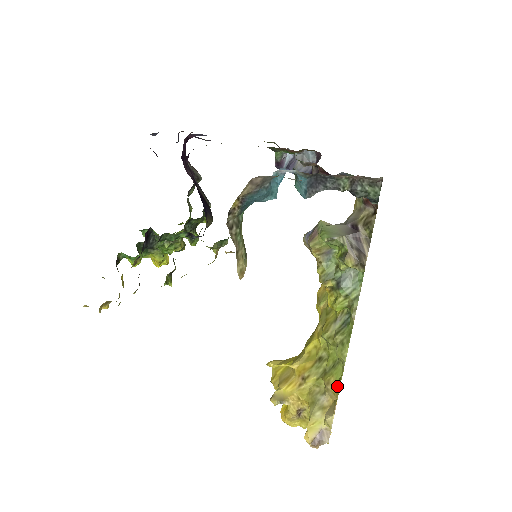
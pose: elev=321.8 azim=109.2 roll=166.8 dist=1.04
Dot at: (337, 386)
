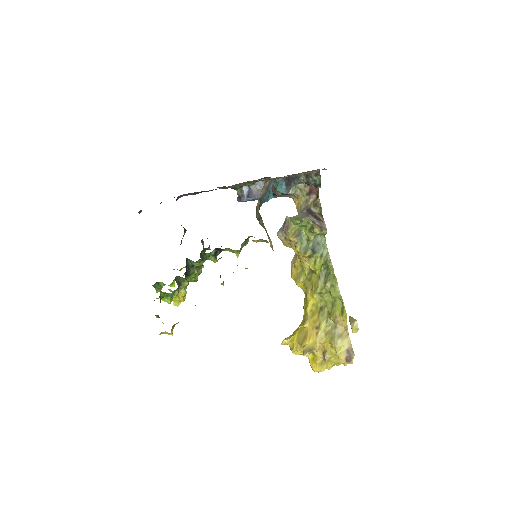
Dot at: (344, 312)
